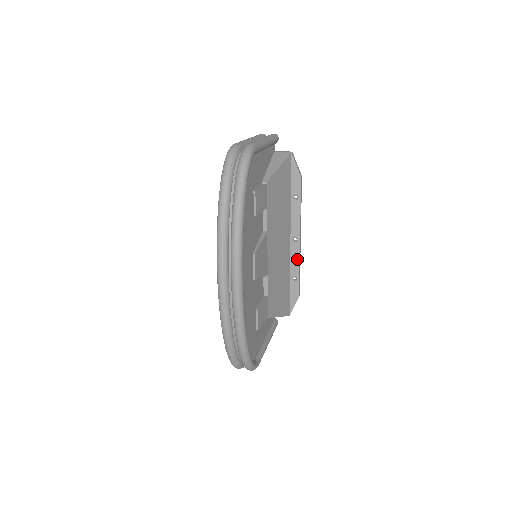
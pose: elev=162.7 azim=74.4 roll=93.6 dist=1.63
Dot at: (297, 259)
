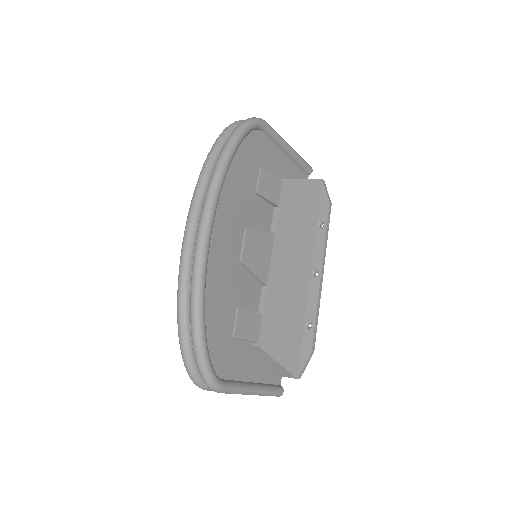
Dot at: (315, 297)
